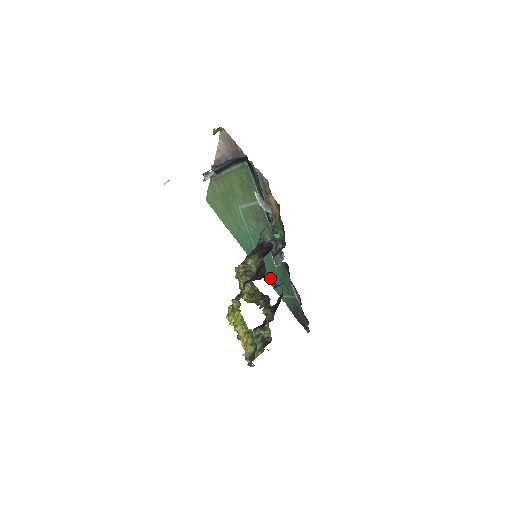
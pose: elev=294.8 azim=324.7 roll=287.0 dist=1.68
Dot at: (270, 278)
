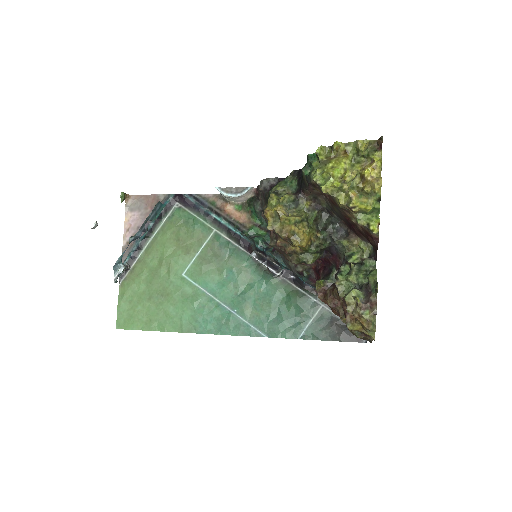
Dot at: (271, 327)
